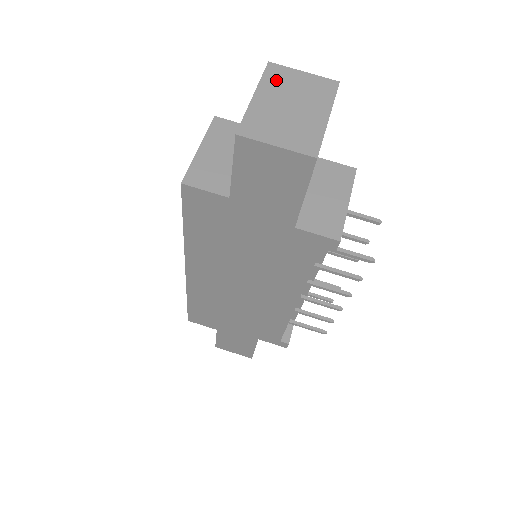
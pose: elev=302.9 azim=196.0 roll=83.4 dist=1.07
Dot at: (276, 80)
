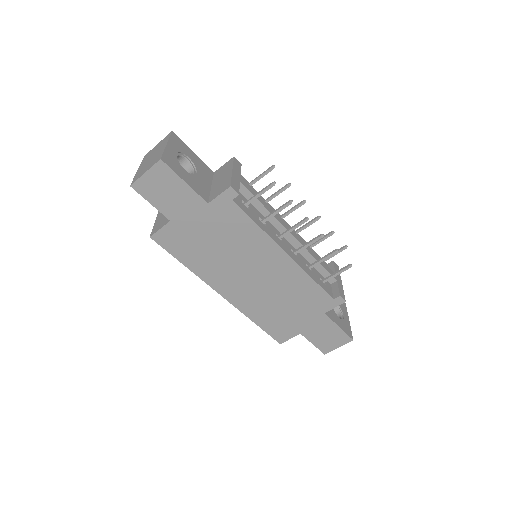
Dot at: (147, 157)
